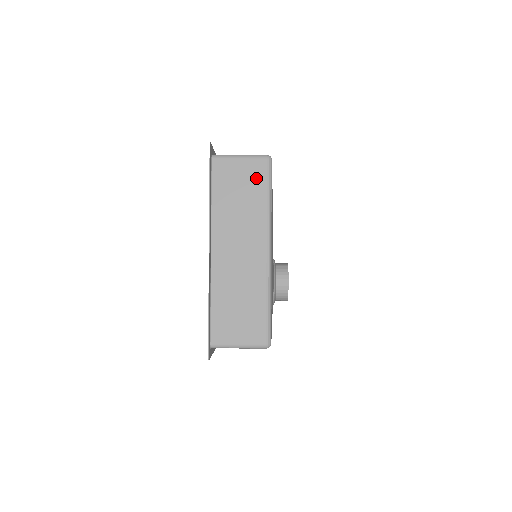
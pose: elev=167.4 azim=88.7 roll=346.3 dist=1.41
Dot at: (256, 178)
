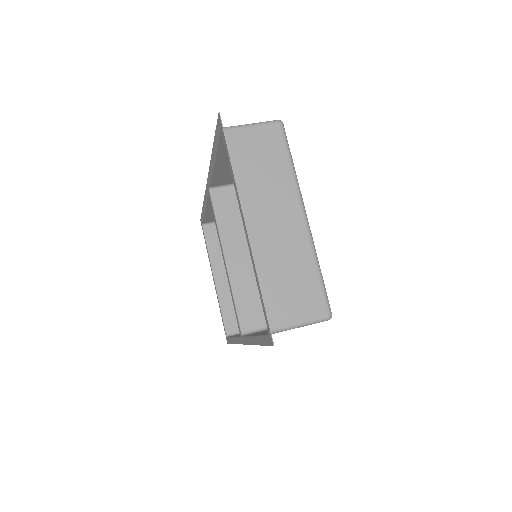
Dot at: (273, 143)
